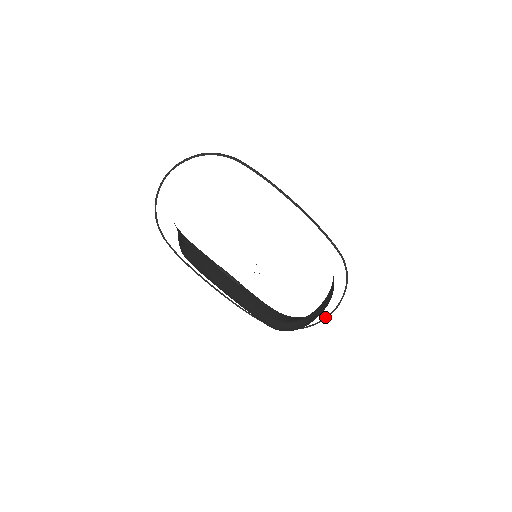
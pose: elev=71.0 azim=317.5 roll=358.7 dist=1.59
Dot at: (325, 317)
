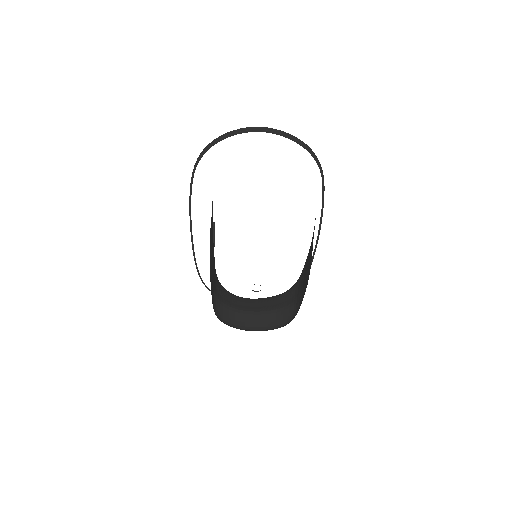
Dot at: occluded
